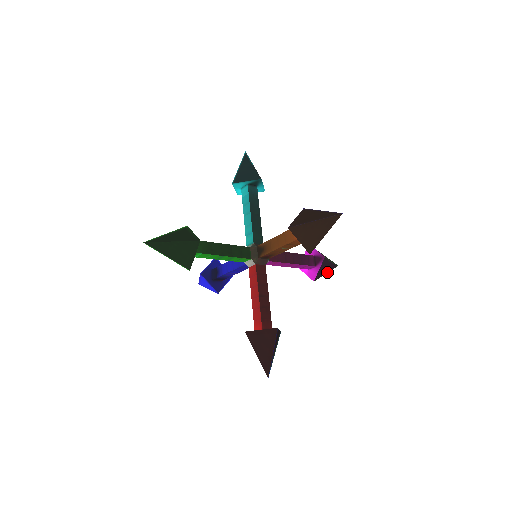
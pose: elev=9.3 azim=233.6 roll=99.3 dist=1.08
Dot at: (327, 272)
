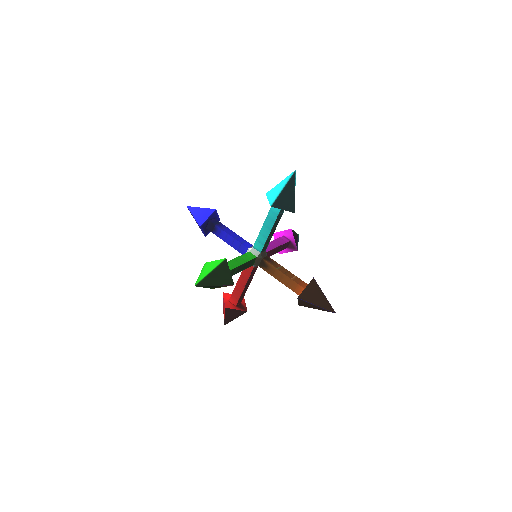
Dot at: occluded
